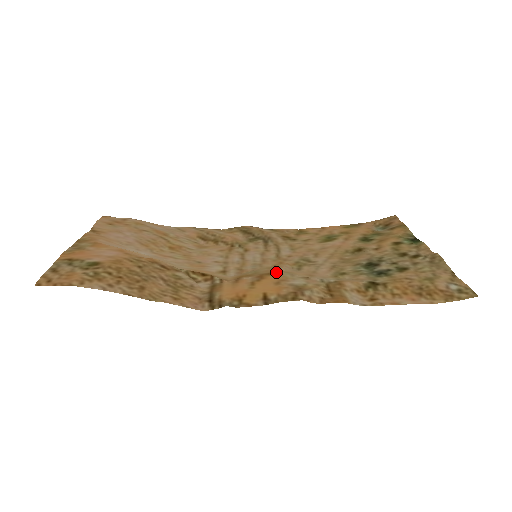
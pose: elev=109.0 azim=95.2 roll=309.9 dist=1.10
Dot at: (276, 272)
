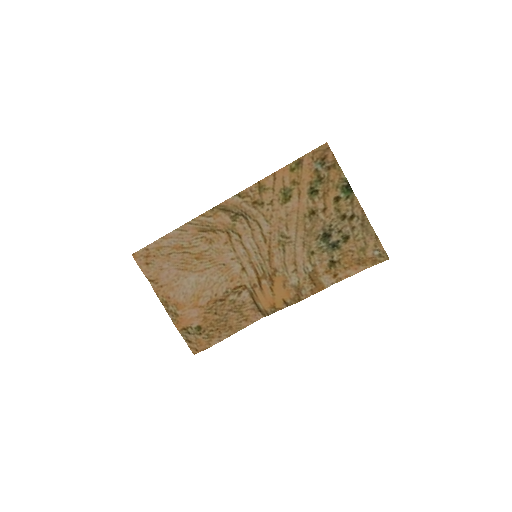
Dot at: (277, 271)
